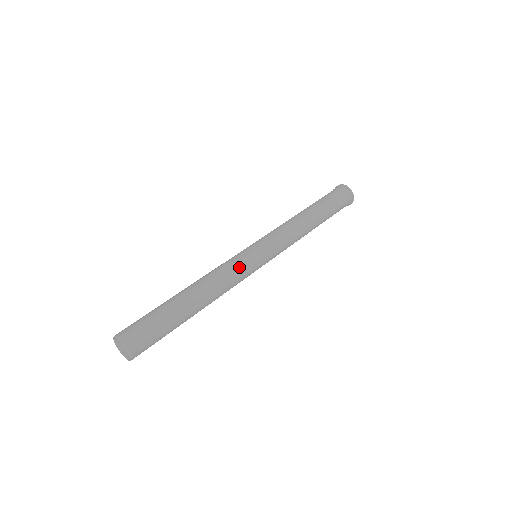
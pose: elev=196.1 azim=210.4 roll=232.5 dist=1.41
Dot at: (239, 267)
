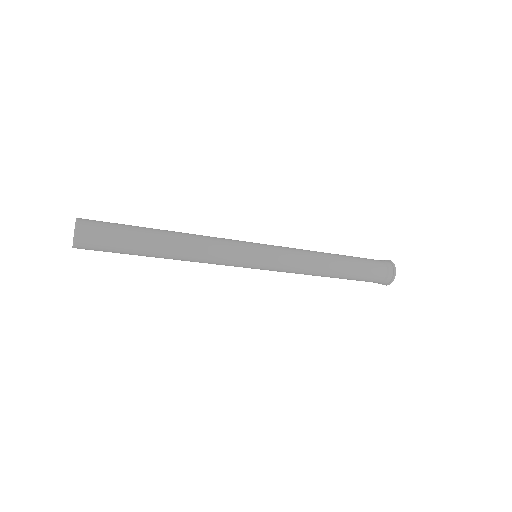
Dot at: (230, 250)
